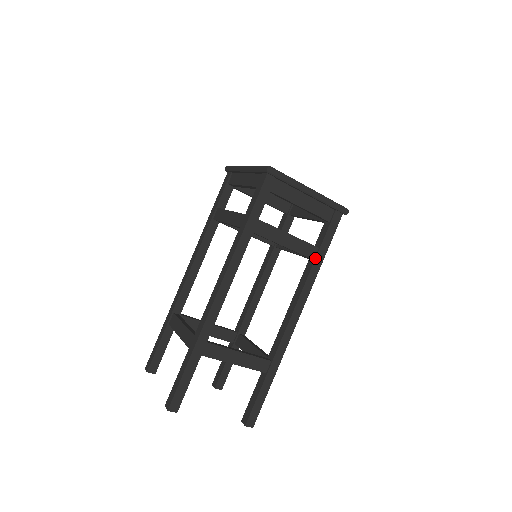
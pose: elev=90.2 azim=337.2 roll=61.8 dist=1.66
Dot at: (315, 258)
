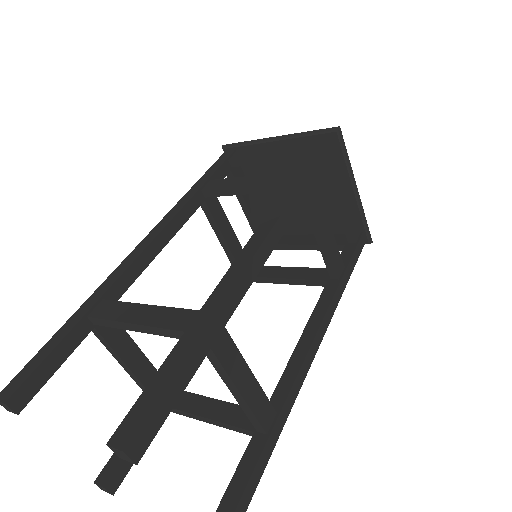
Dot at: (342, 277)
